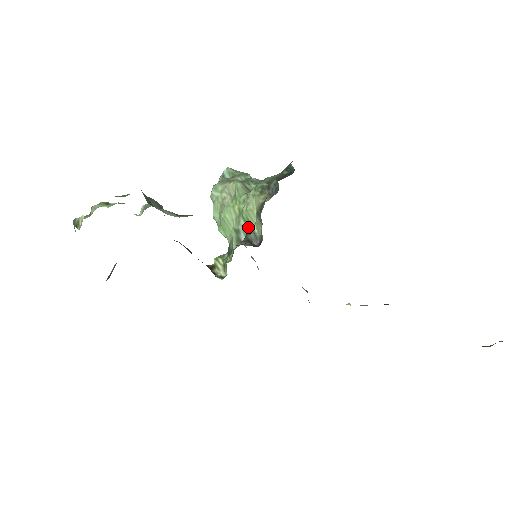
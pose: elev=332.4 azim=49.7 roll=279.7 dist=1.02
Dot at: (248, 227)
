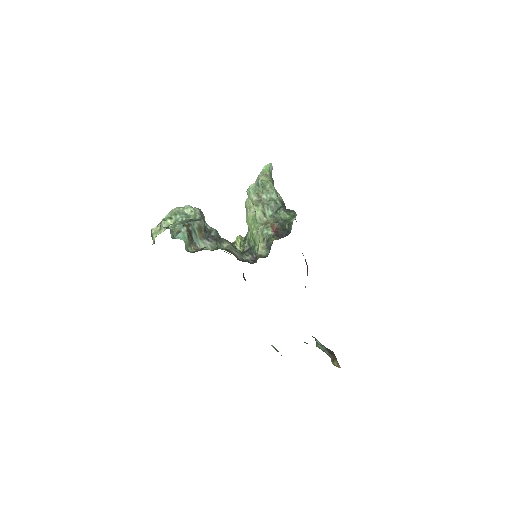
Dot at: (254, 244)
